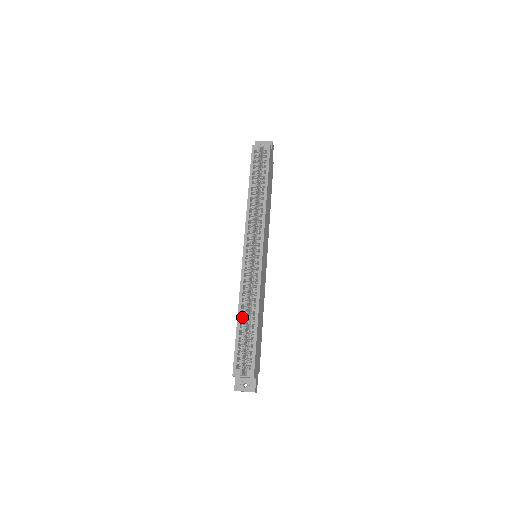
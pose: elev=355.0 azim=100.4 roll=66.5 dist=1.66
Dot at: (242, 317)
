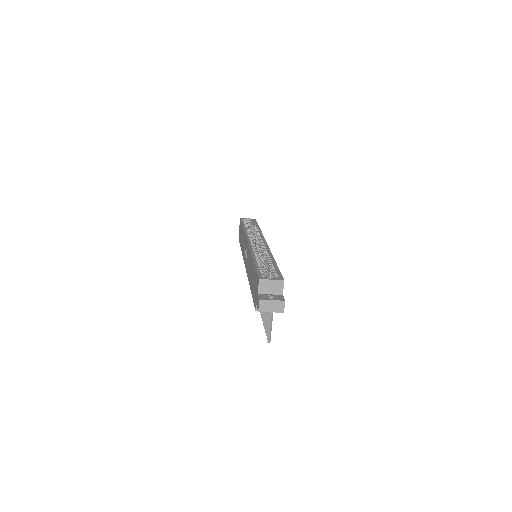
Dot at: occluded
